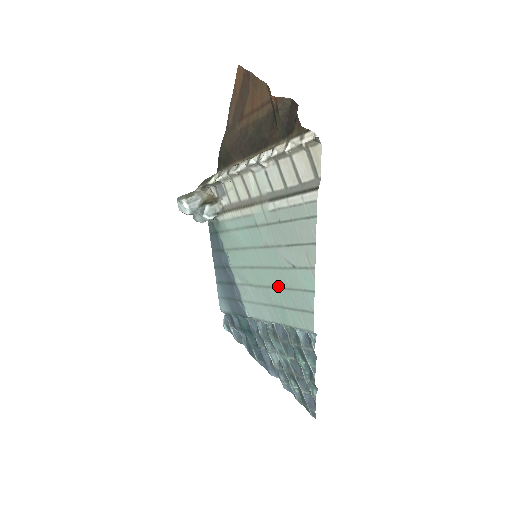
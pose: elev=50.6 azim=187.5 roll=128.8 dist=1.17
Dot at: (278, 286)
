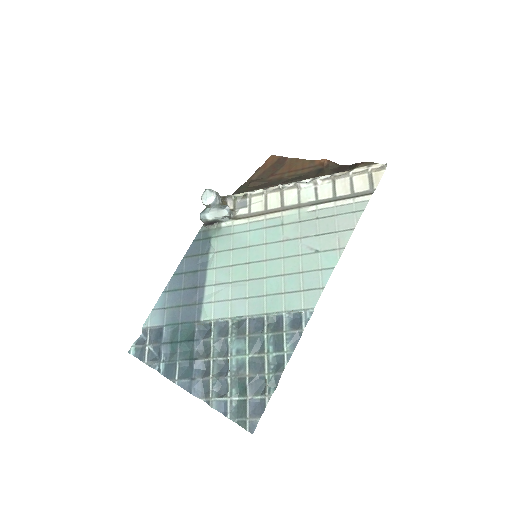
Dot at: (282, 273)
